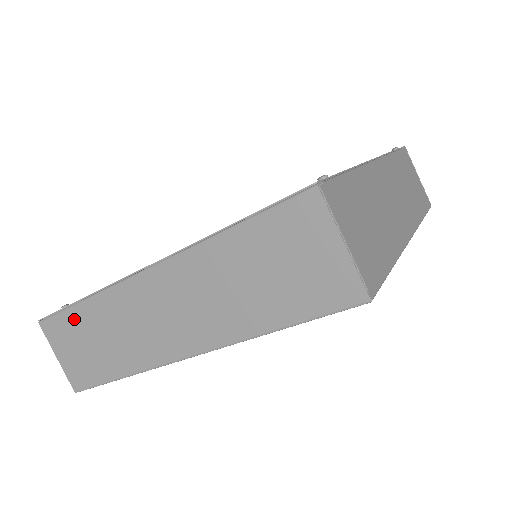
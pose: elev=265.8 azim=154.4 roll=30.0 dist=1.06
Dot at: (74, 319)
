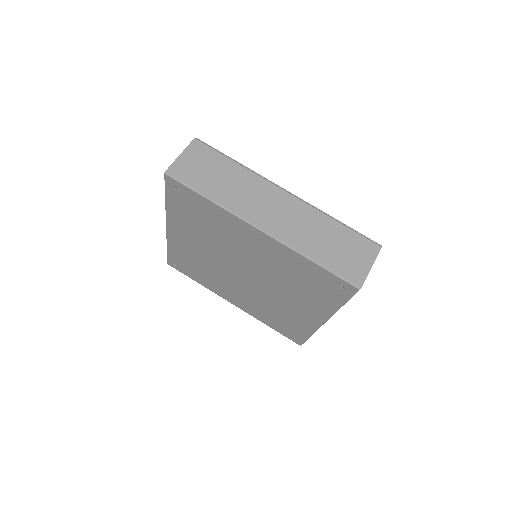
Dot at: (220, 160)
